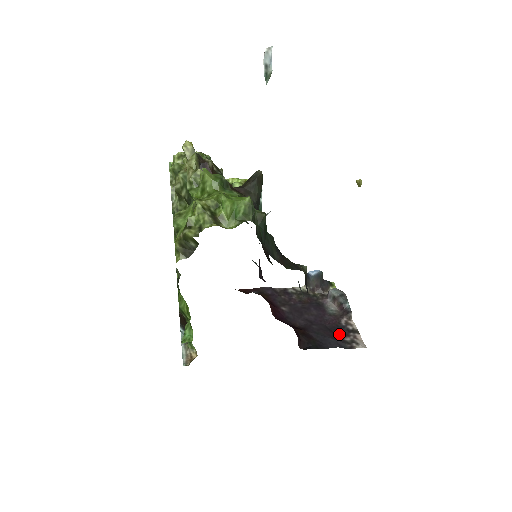
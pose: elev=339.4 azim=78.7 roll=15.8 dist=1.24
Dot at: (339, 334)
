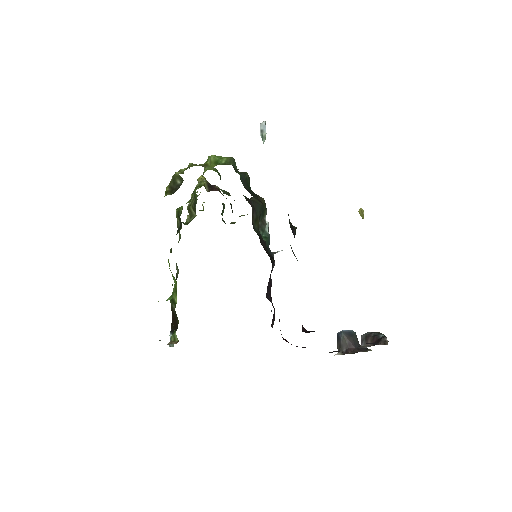
Dot at: occluded
